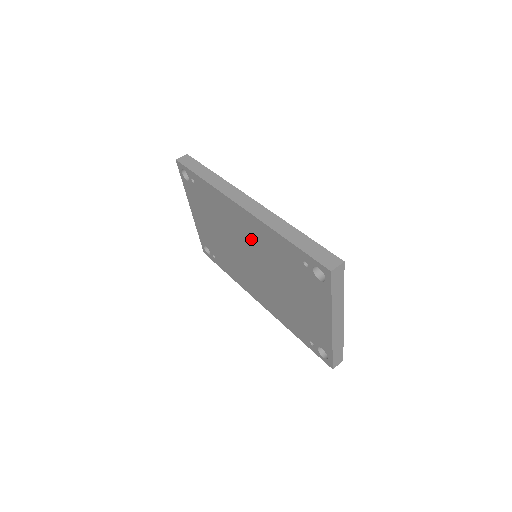
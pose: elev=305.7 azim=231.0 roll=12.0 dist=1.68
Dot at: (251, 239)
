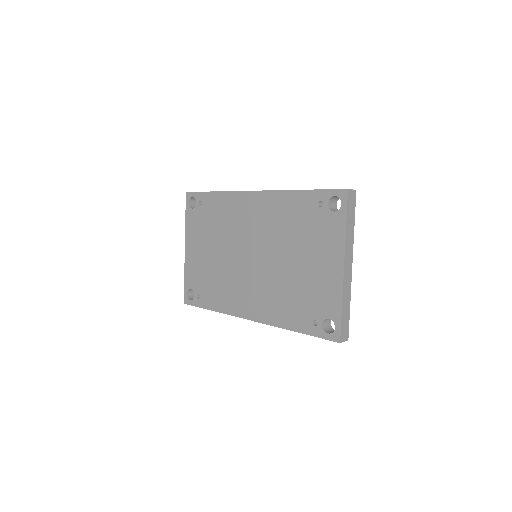
Dot at: (259, 224)
